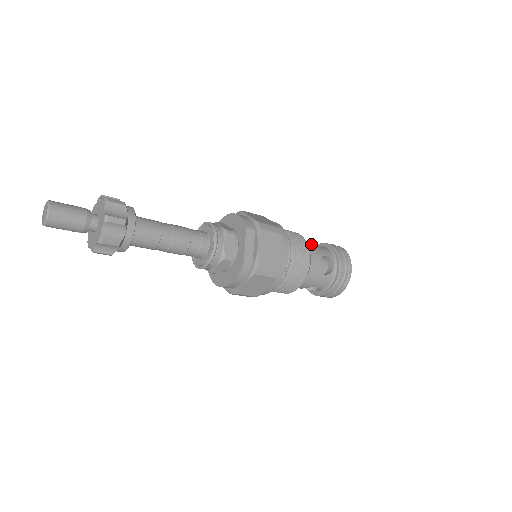
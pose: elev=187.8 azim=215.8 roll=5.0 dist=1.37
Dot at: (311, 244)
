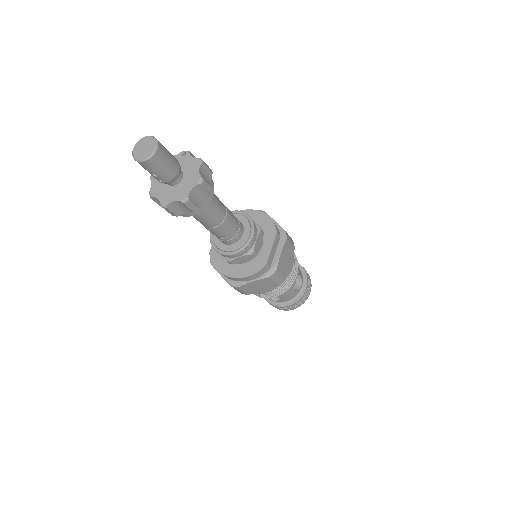
Dot at: occluded
